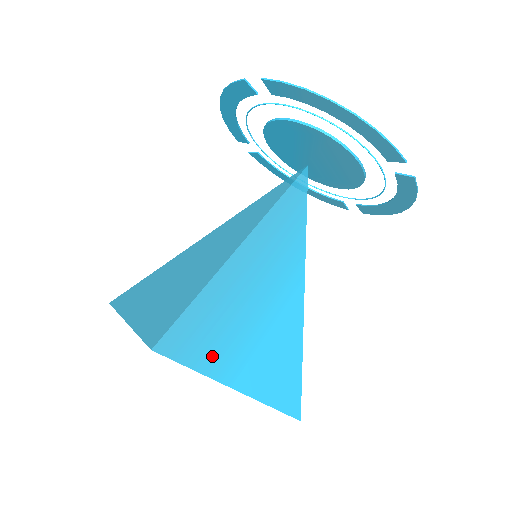
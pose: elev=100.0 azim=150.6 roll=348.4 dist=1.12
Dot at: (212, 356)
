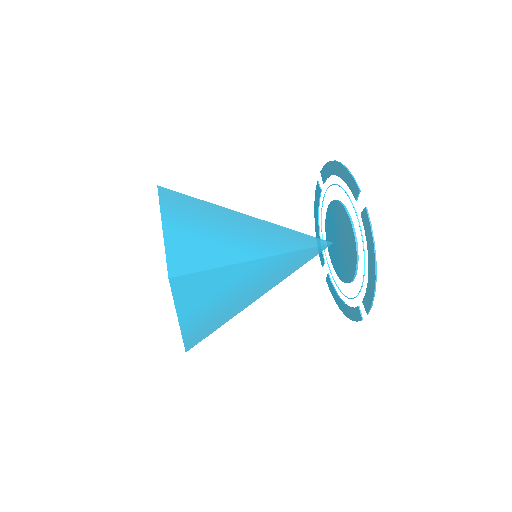
Dot at: (173, 212)
